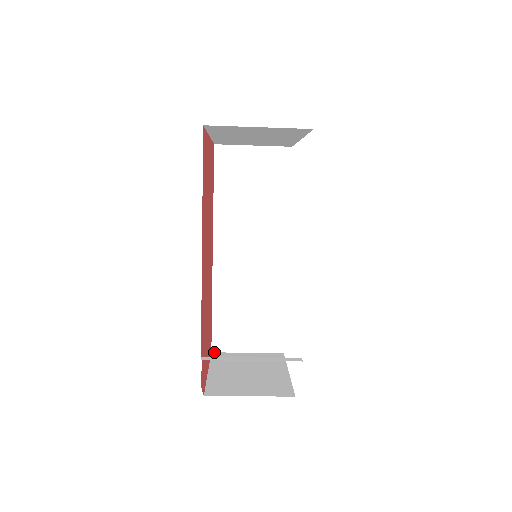
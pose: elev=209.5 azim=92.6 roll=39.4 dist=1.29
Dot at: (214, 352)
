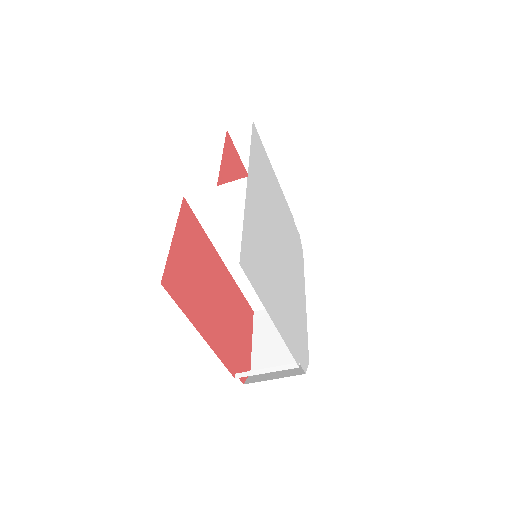
Dot at: (255, 311)
